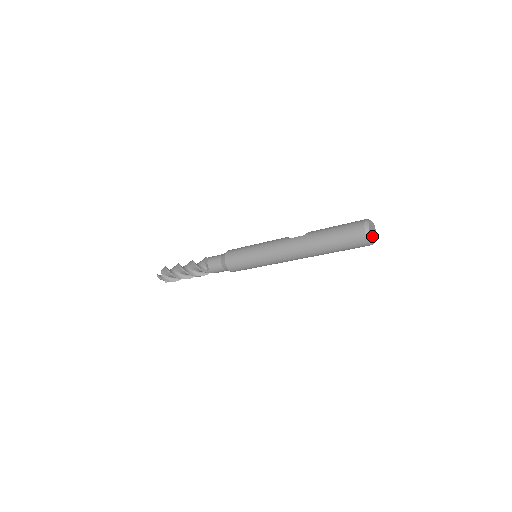
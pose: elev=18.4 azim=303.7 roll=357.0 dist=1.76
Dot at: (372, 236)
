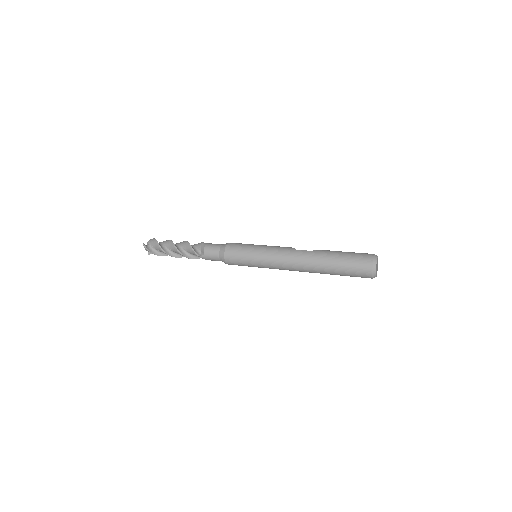
Dot at: (376, 271)
